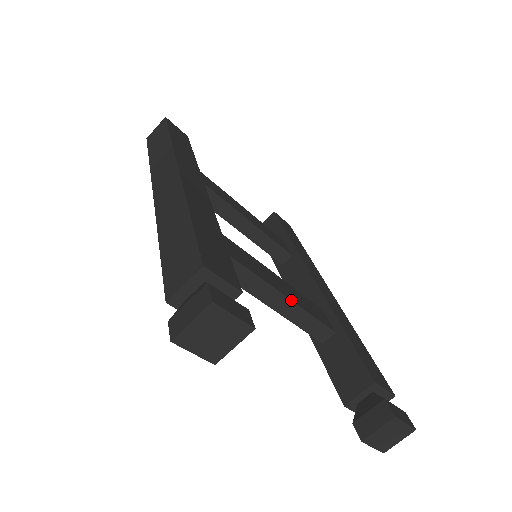
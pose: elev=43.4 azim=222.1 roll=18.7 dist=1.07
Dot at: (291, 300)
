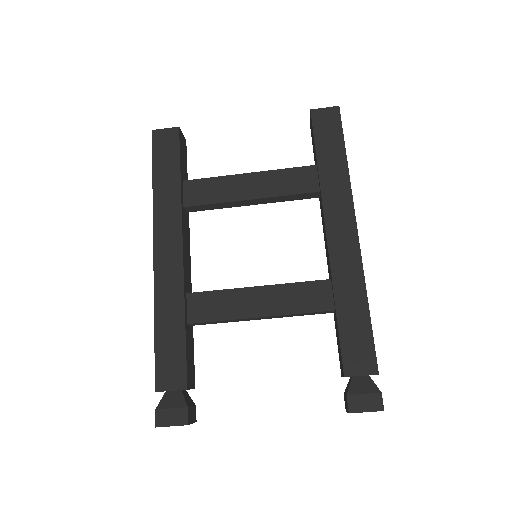
Dot at: (271, 316)
